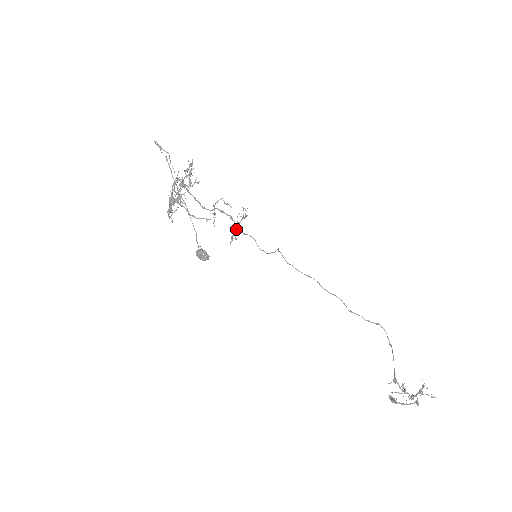
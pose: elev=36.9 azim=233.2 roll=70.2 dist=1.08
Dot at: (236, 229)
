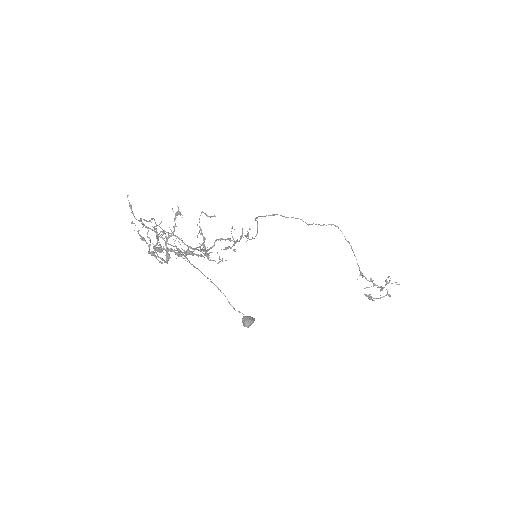
Dot at: (234, 245)
